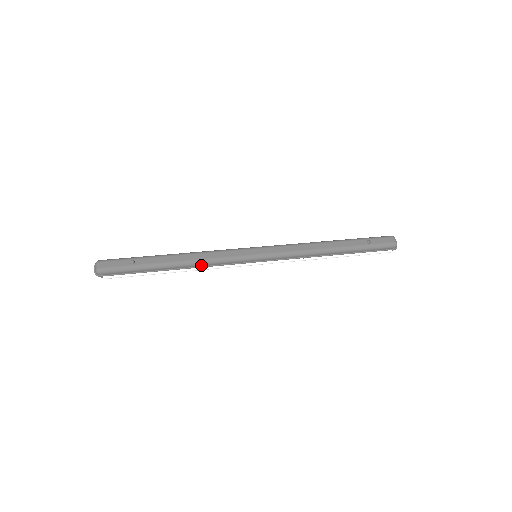
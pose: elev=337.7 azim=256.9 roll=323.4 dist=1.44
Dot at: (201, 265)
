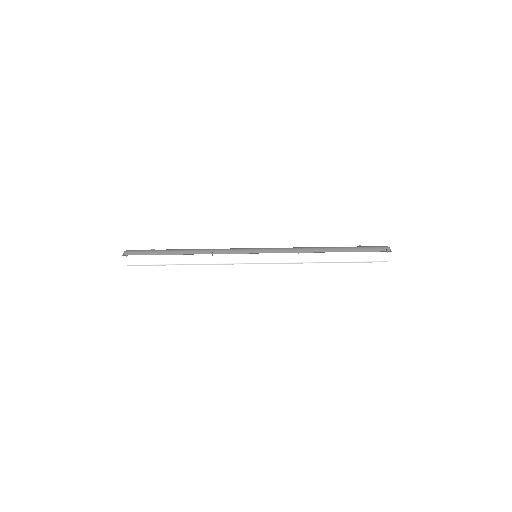
Dot at: (207, 252)
